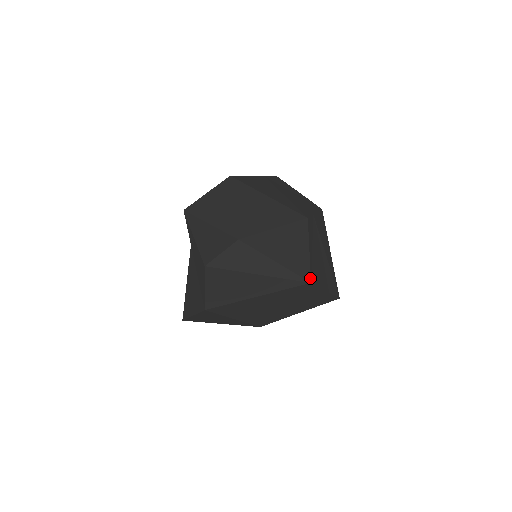
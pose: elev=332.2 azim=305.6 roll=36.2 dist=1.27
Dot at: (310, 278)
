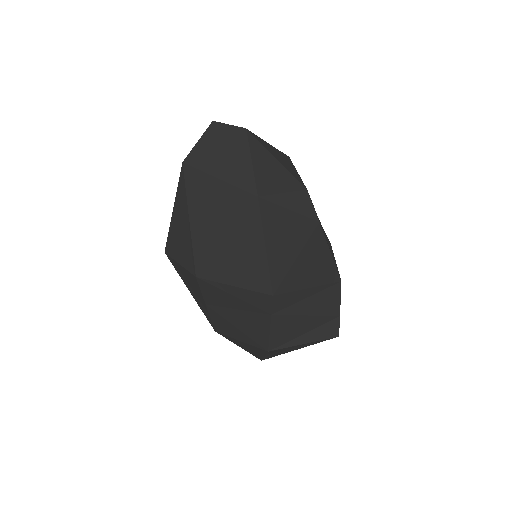
Dot at: (261, 195)
